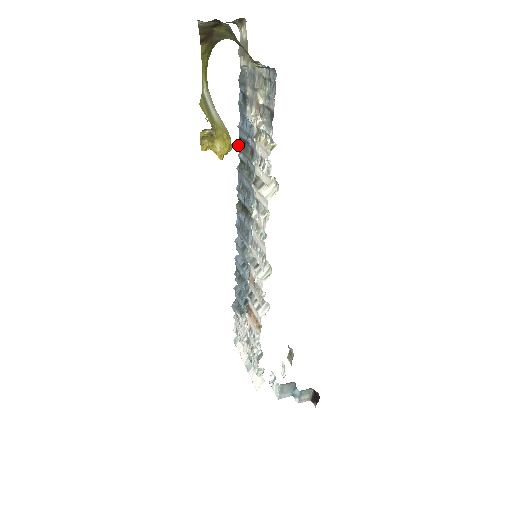
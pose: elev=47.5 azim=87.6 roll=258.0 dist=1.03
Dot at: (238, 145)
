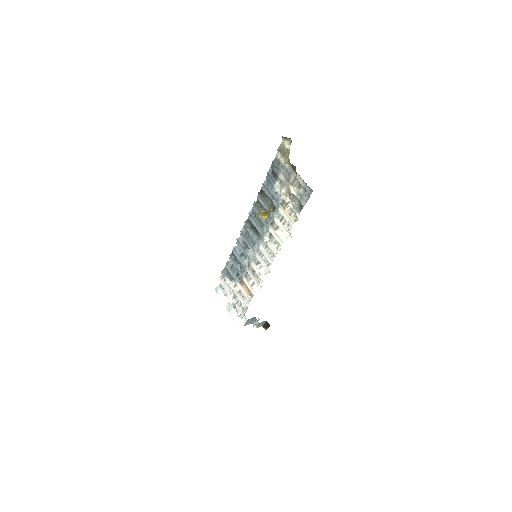
Dot at: (259, 193)
